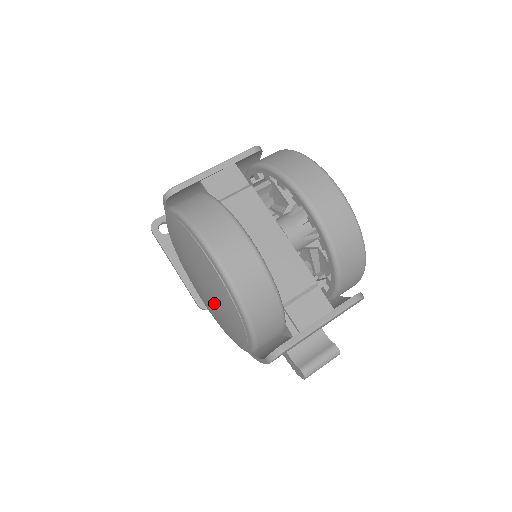
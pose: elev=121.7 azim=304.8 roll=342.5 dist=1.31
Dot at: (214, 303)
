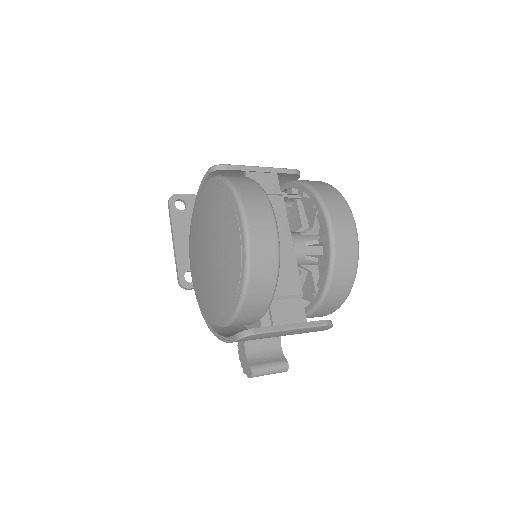
Dot at: (214, 269)
